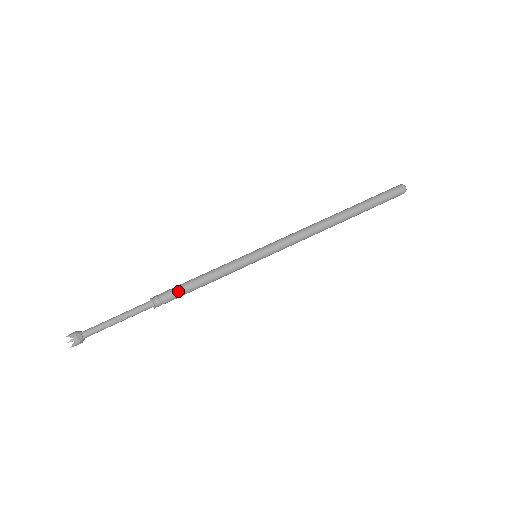
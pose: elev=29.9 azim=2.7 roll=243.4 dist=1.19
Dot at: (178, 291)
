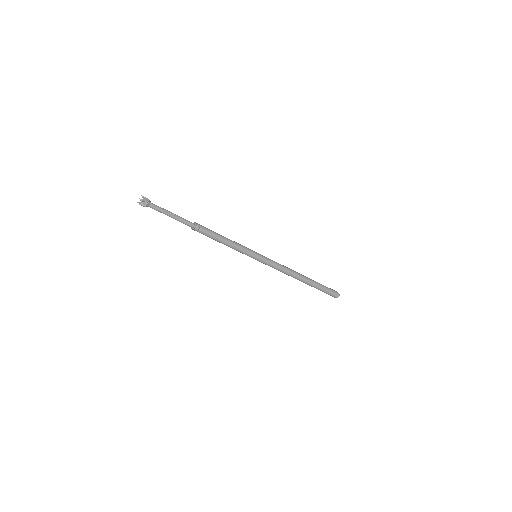
Dot at: (212, 231)
